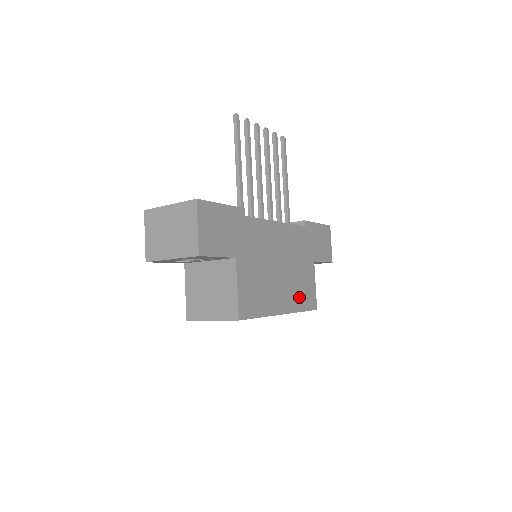
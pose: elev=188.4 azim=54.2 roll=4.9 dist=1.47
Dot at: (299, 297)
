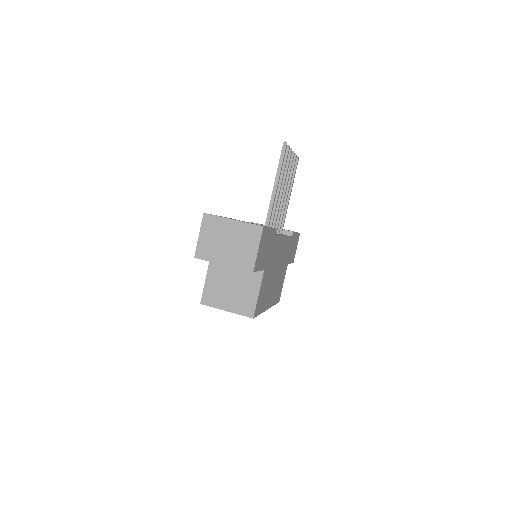
Dot at: (276, 294)
